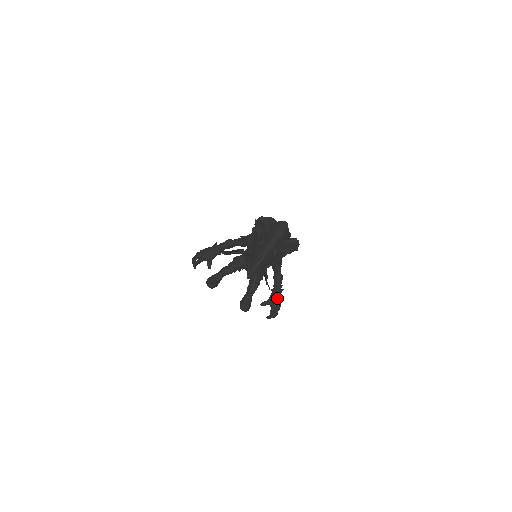
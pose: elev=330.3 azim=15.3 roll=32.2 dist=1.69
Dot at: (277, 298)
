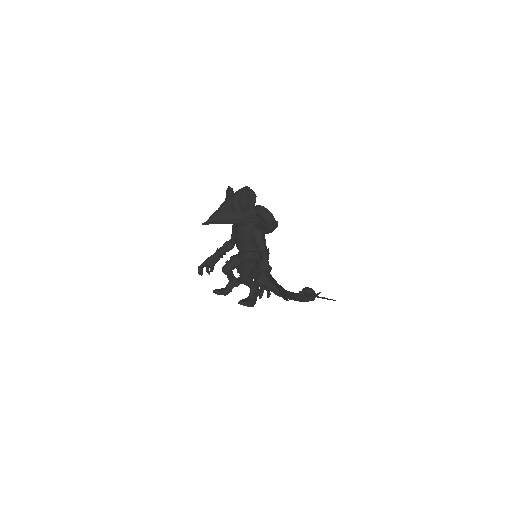
Dot at: (261, 272)
